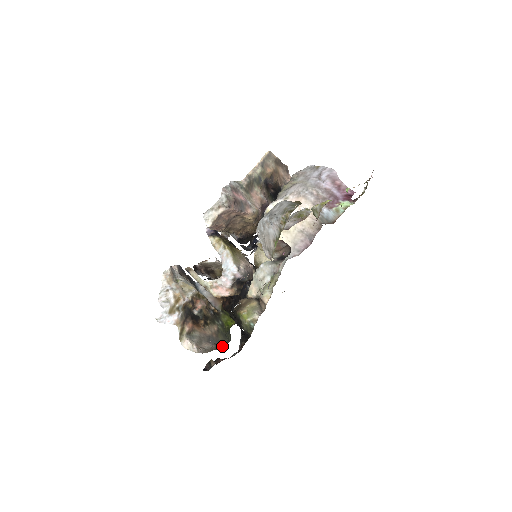
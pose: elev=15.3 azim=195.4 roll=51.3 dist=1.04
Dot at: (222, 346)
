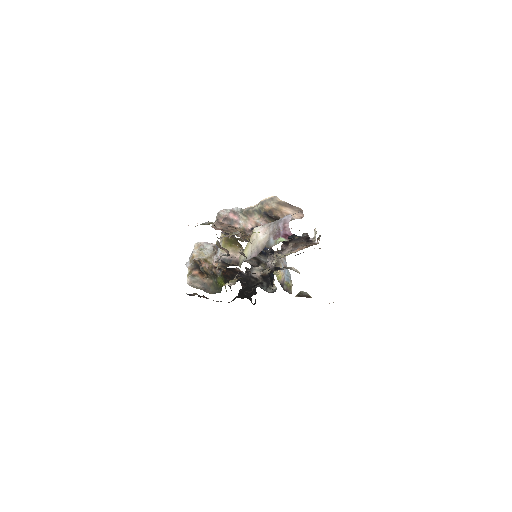
Dot at: (210, 292)
